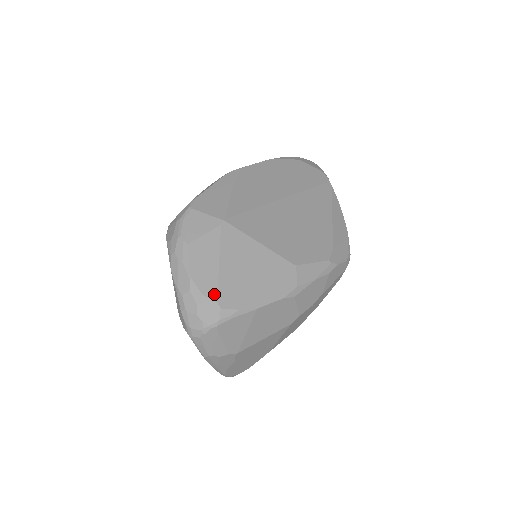
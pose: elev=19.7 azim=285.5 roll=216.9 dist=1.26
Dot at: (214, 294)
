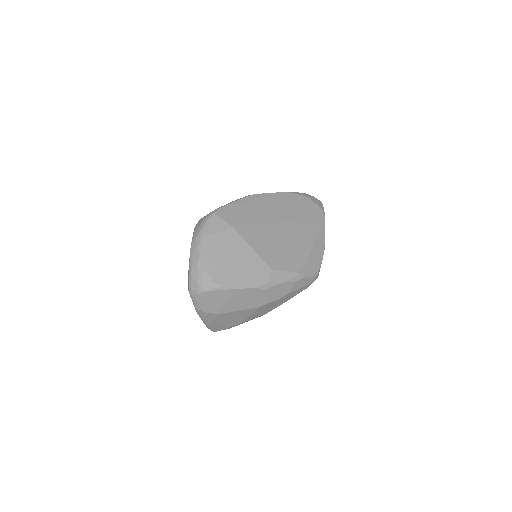
Dot at: (211, 272)
